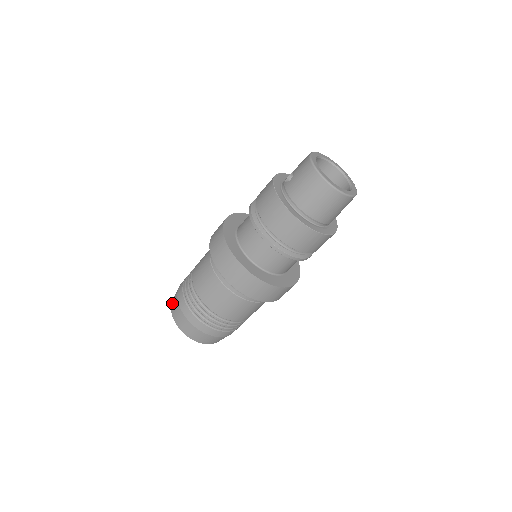
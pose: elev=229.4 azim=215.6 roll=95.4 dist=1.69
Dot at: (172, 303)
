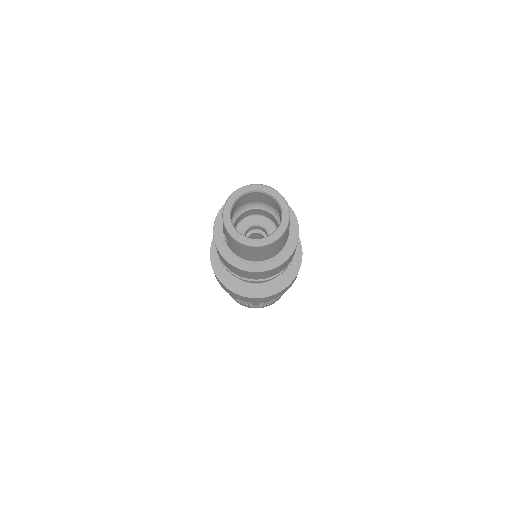
Dot at: occluded
